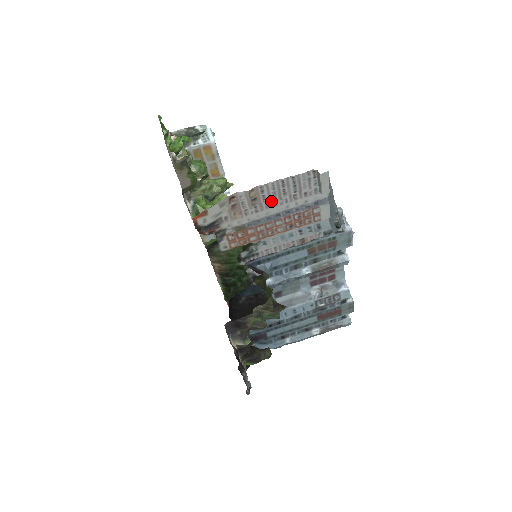
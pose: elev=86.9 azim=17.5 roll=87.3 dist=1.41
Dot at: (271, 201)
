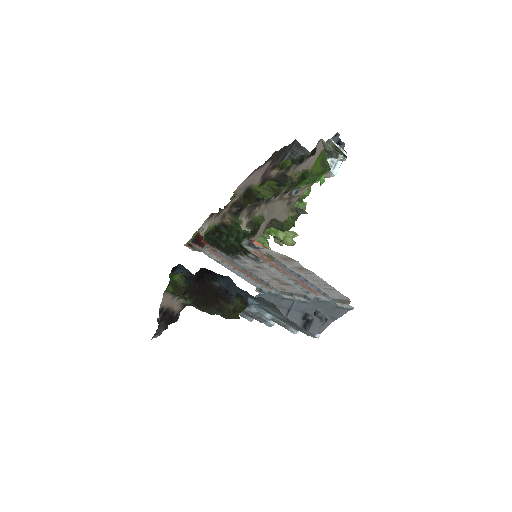
Dot at: (307, 276)
